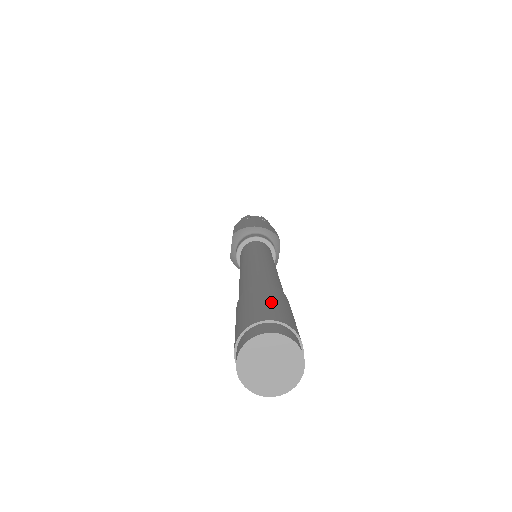
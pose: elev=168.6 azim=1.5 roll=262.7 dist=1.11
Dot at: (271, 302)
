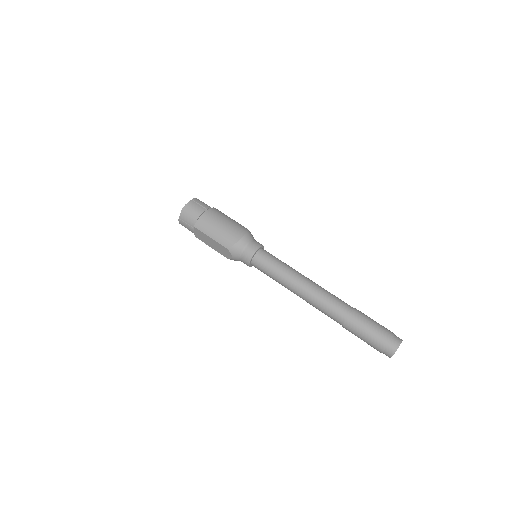
Dot at: (374, 327)
